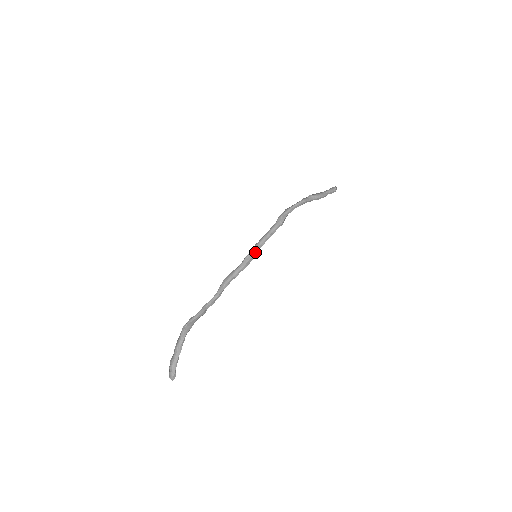
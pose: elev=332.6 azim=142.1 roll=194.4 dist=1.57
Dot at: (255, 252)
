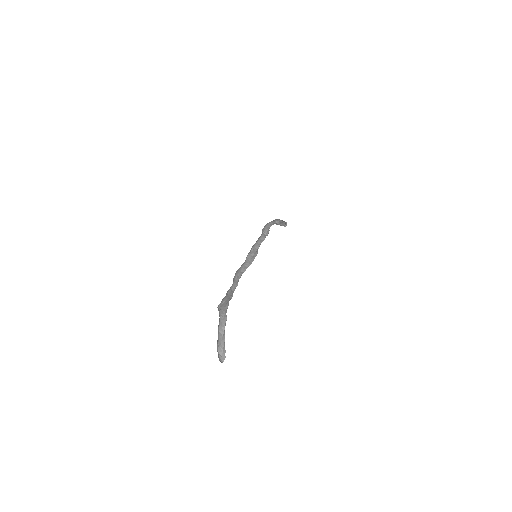
Dot at: (253, 253)
